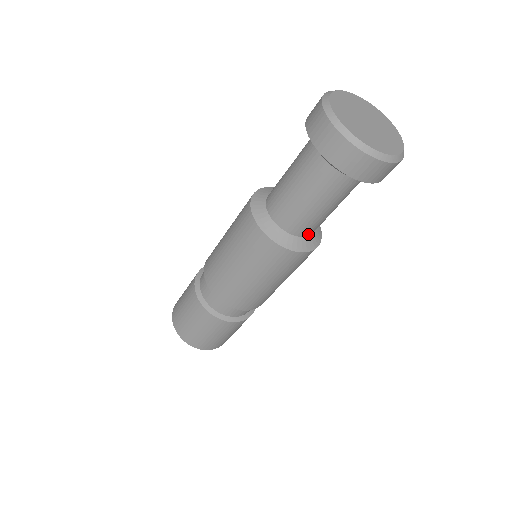
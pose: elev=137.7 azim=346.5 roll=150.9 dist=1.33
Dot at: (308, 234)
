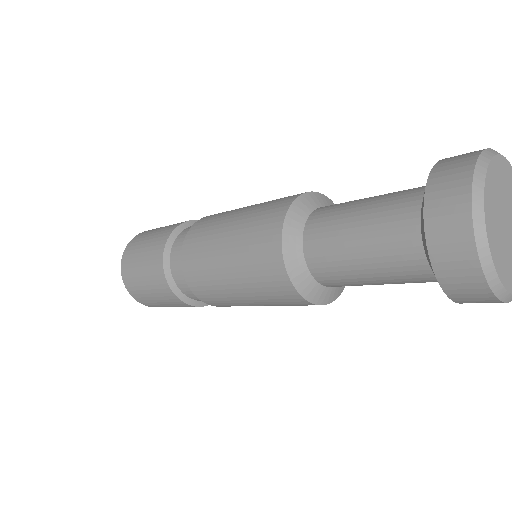
Dot at: (331, 286)
